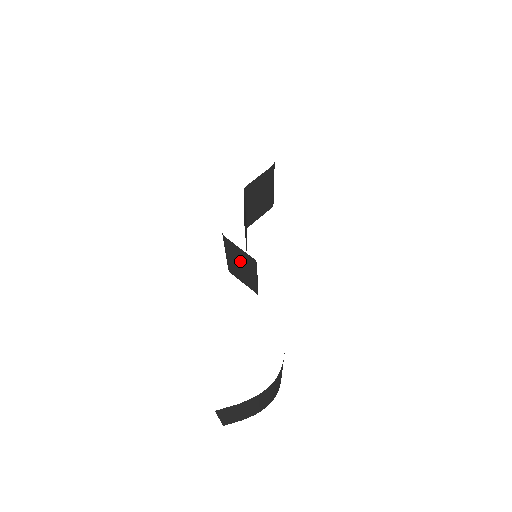
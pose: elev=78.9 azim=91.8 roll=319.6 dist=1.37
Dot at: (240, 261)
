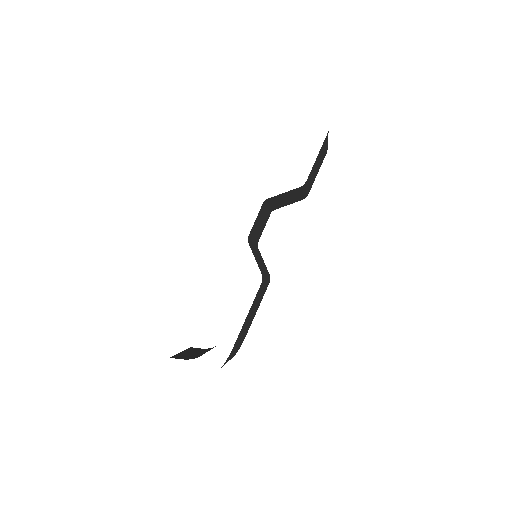
Dot at: occluded
